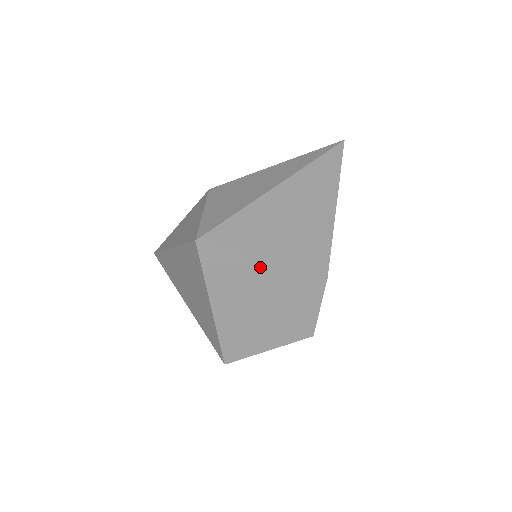
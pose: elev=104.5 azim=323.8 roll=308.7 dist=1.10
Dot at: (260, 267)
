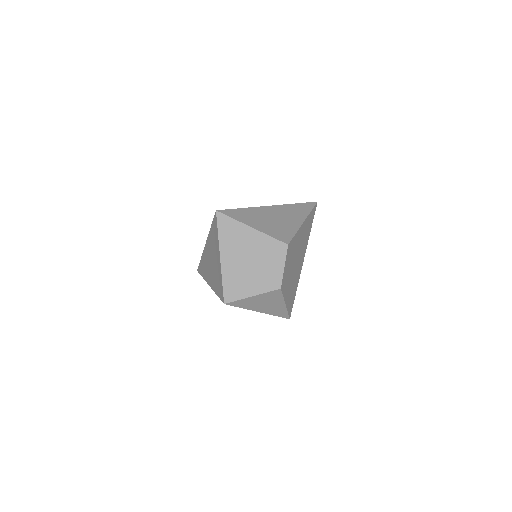
Dot at: (249, 231)
